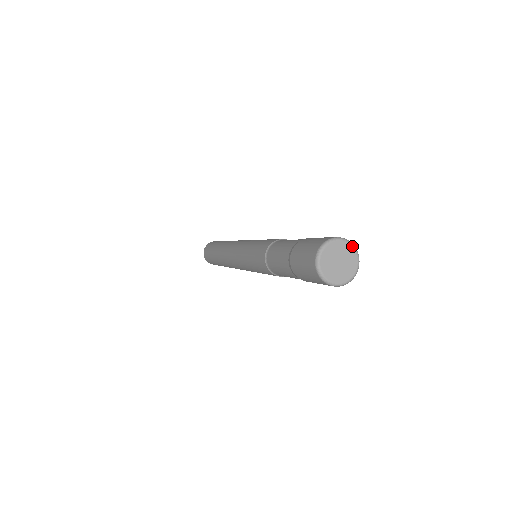
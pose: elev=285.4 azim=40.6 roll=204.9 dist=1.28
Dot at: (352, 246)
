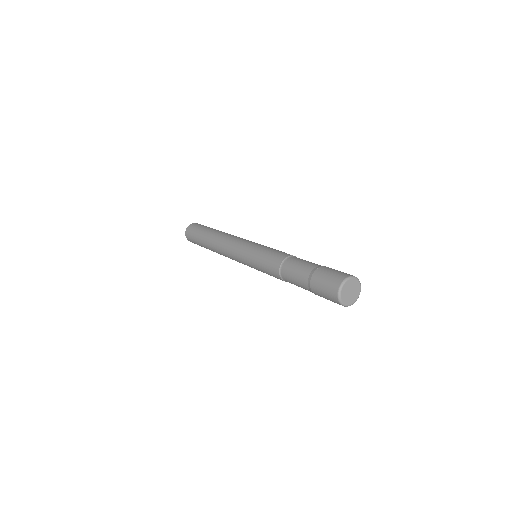
Dot at: (359, 281)
